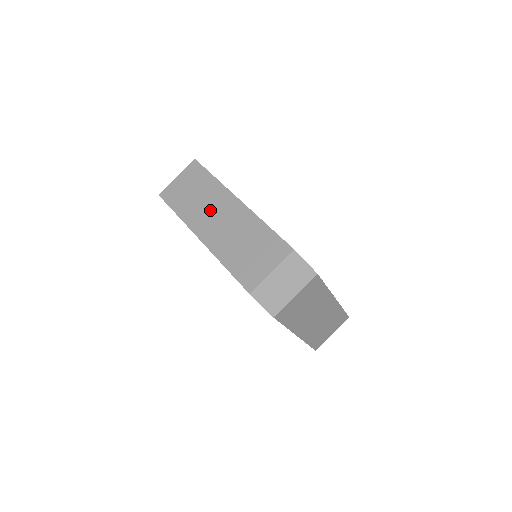
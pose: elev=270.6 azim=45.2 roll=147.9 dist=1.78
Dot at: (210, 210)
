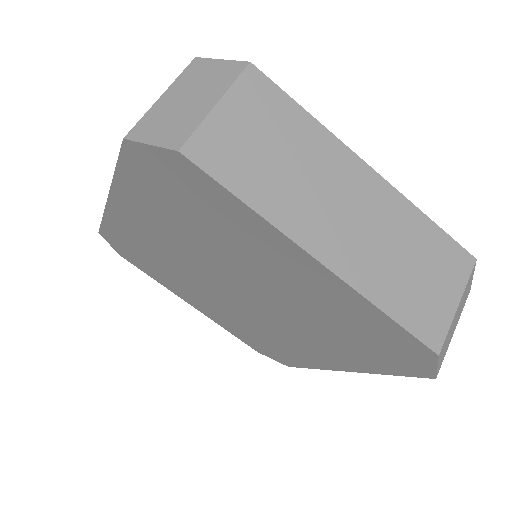
Dot at: occluded
